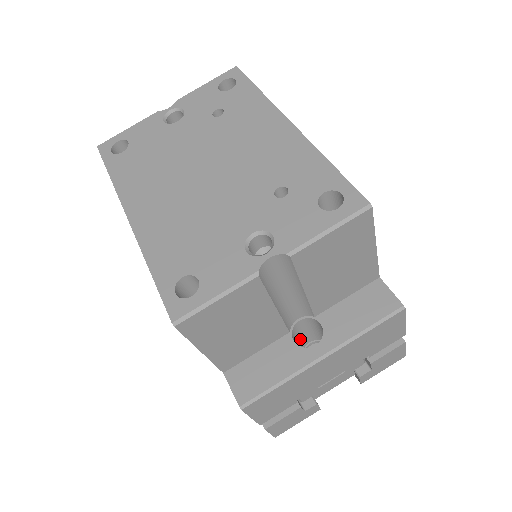
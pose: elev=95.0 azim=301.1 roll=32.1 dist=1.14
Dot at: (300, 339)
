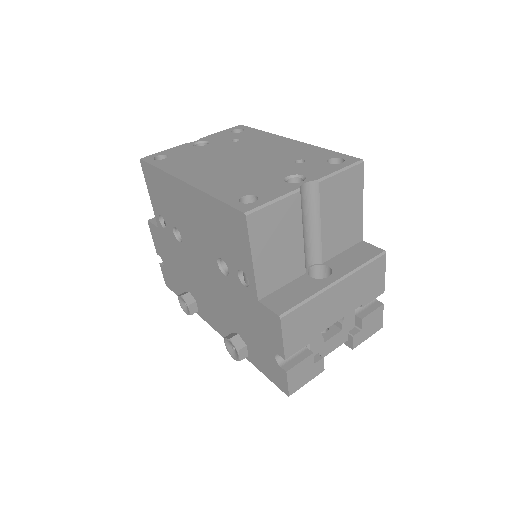
Dot at: occluded
